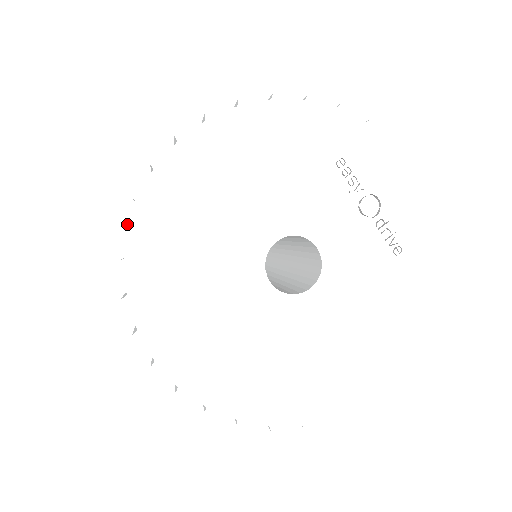
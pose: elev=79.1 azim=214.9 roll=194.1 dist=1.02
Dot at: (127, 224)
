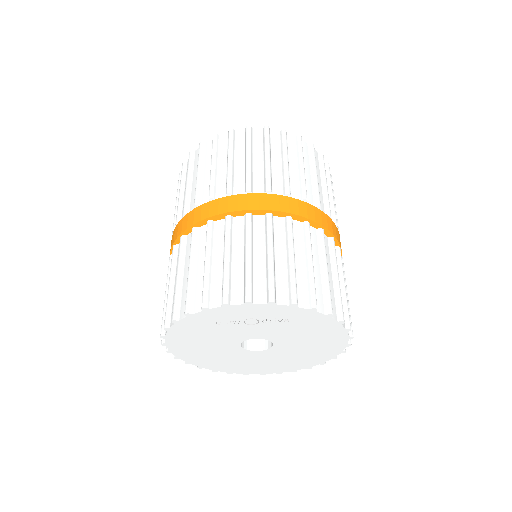
Dot at: (198, 367)
